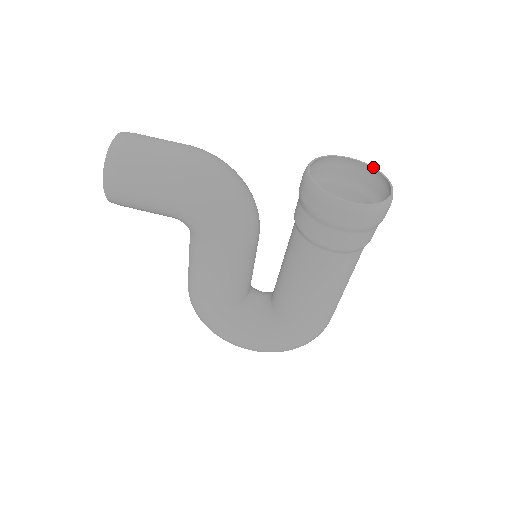
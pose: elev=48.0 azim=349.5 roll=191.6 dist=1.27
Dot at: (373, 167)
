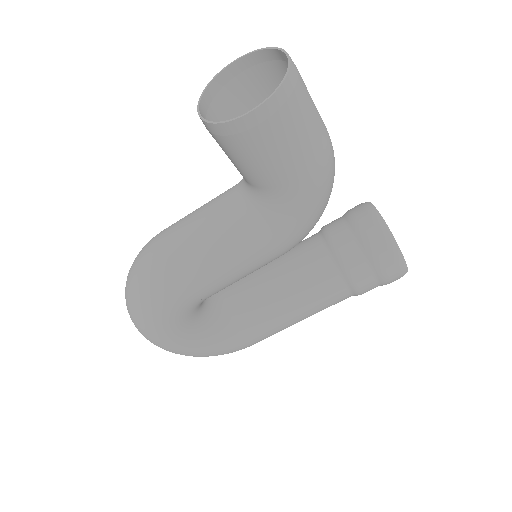
Dot at: occluded
